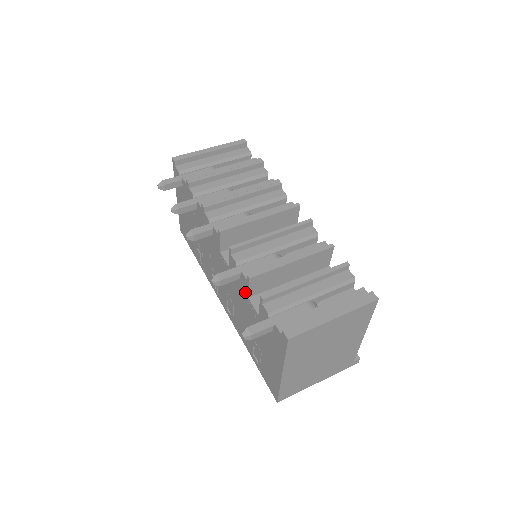
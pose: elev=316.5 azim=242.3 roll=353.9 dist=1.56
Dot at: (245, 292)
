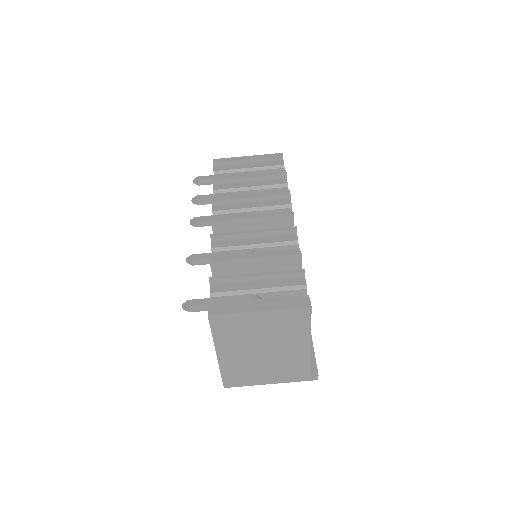
Dot at: occluded
